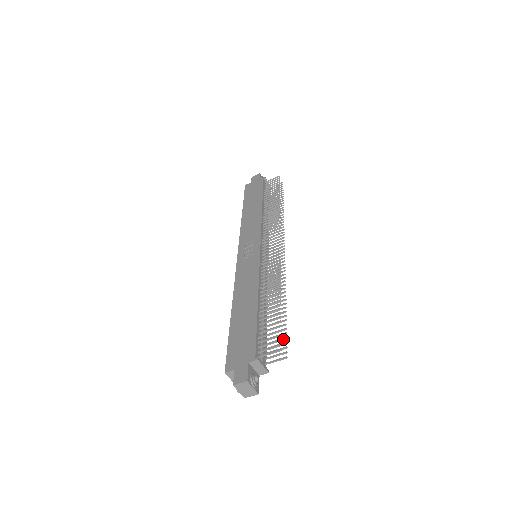
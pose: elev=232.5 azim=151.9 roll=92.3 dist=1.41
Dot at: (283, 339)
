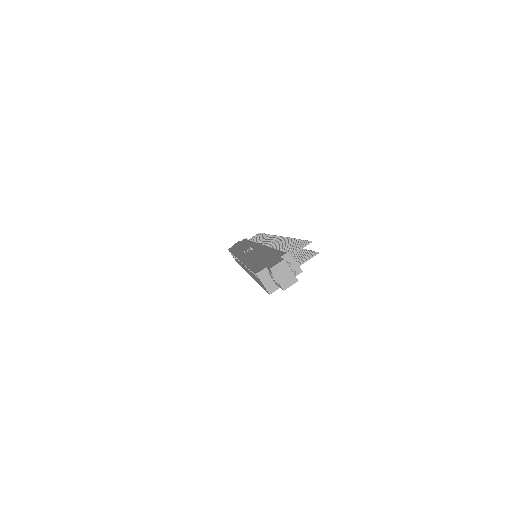
Dot at: (308, 253)
